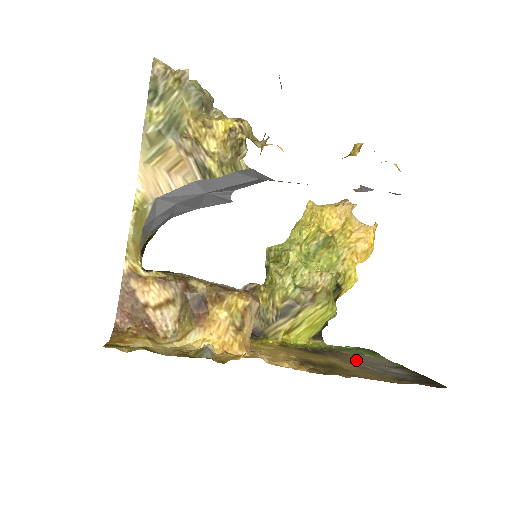
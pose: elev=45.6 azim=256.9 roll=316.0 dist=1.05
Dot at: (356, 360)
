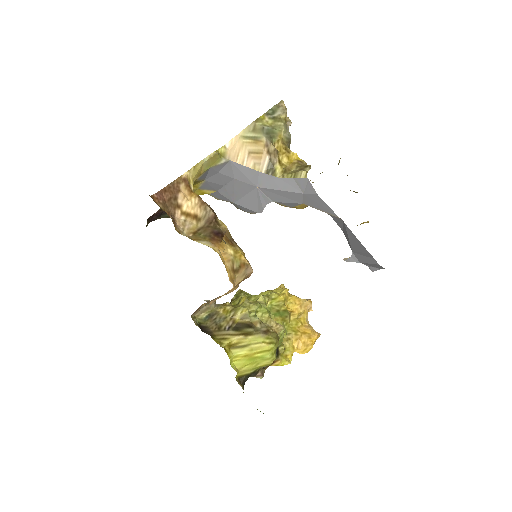
Dot at: occluded
